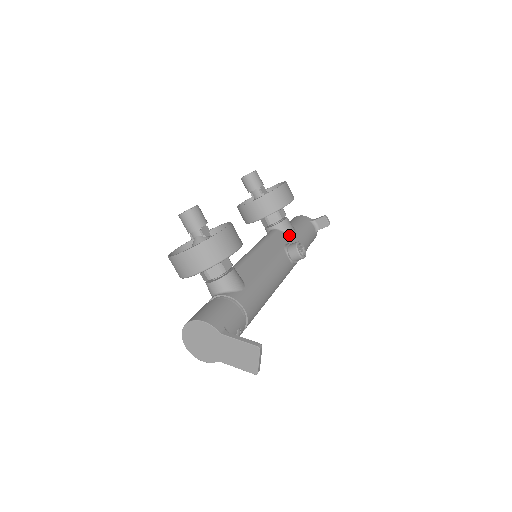
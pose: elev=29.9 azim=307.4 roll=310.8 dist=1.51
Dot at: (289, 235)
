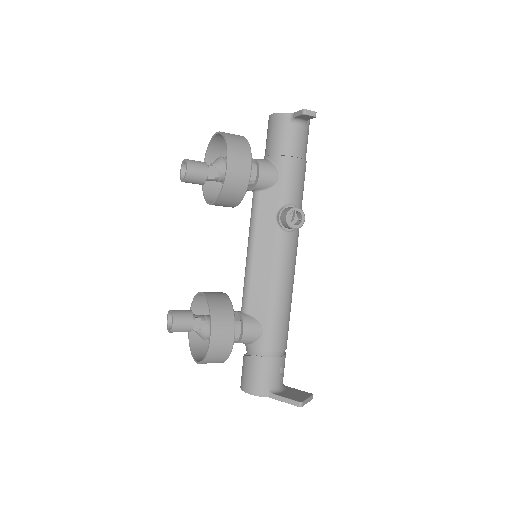
Dot at: (275, 190)
